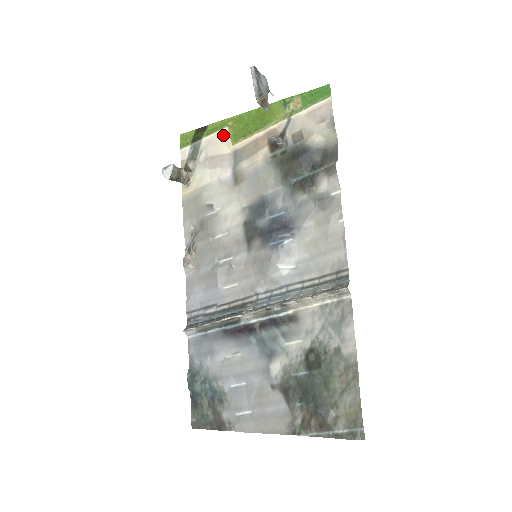
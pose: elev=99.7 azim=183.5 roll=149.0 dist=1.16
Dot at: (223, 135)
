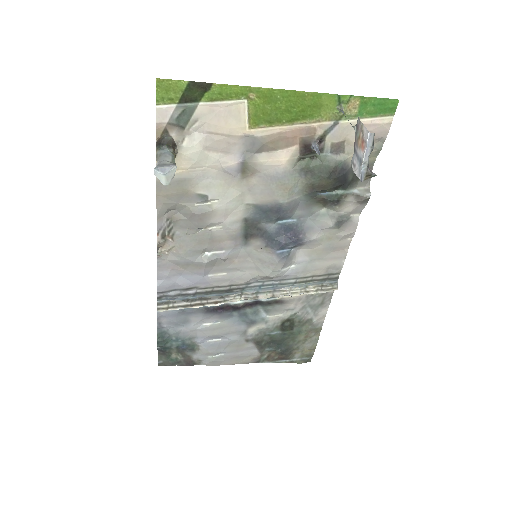
Dot at: (237, 109)
